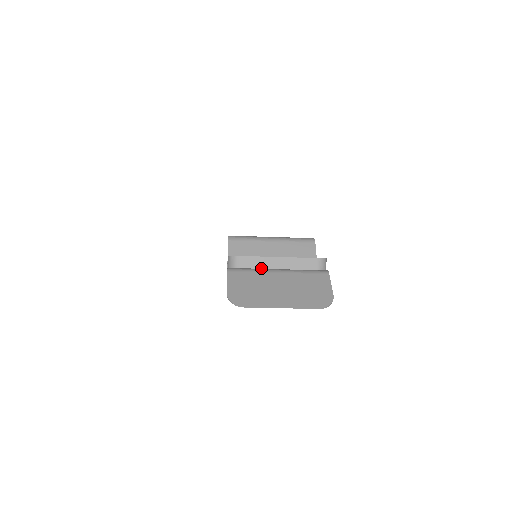
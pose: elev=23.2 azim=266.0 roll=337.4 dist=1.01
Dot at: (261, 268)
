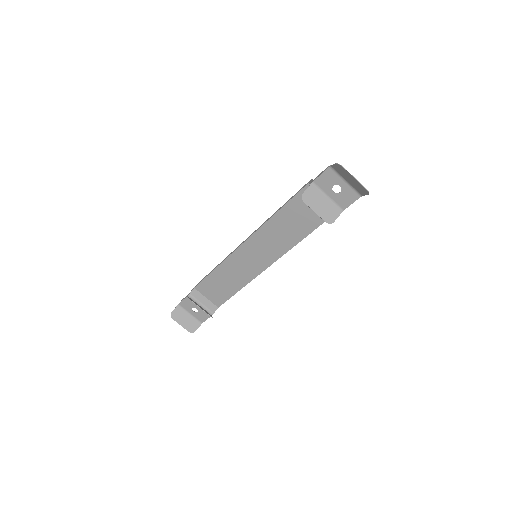
Dot at: (341, 175)
